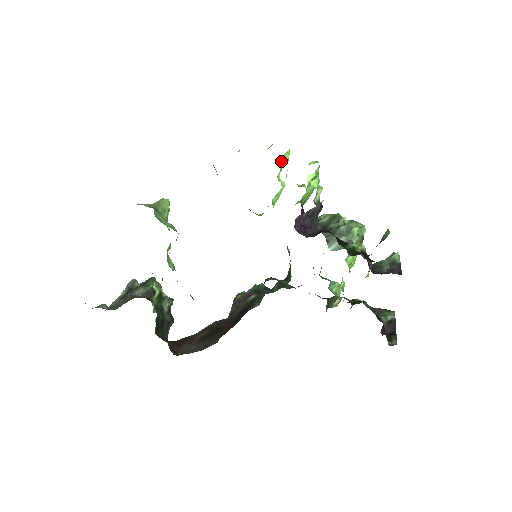
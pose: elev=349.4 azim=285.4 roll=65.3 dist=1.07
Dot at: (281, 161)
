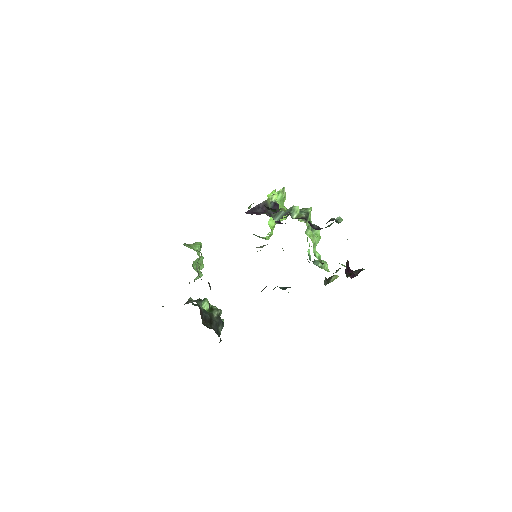
Dot at: occluded
